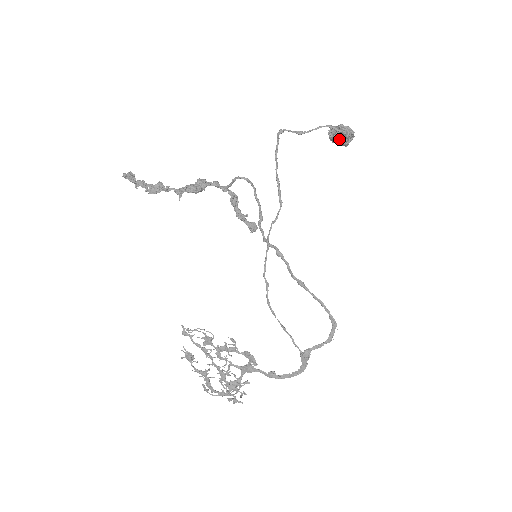
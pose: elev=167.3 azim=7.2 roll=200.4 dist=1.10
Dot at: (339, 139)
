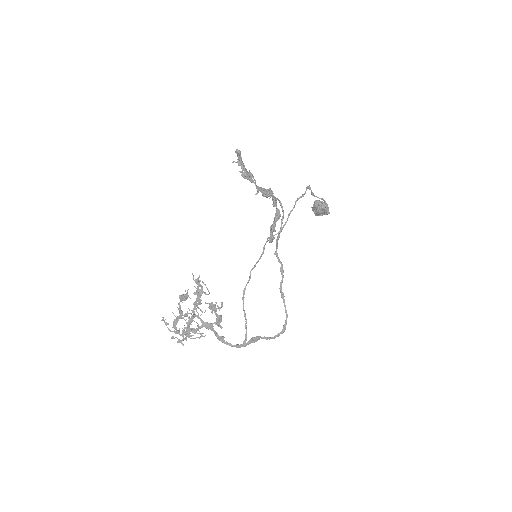
Dot at: (320, 211)
